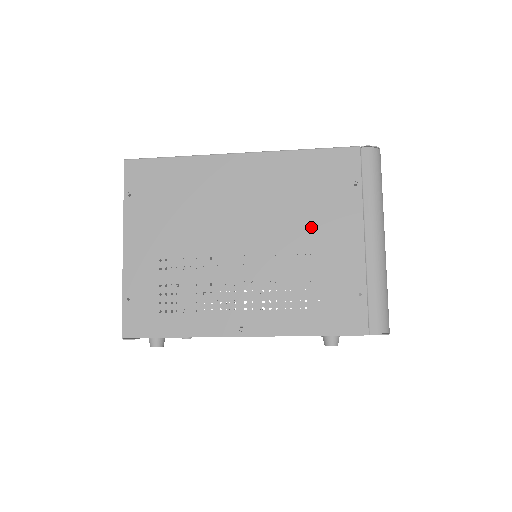
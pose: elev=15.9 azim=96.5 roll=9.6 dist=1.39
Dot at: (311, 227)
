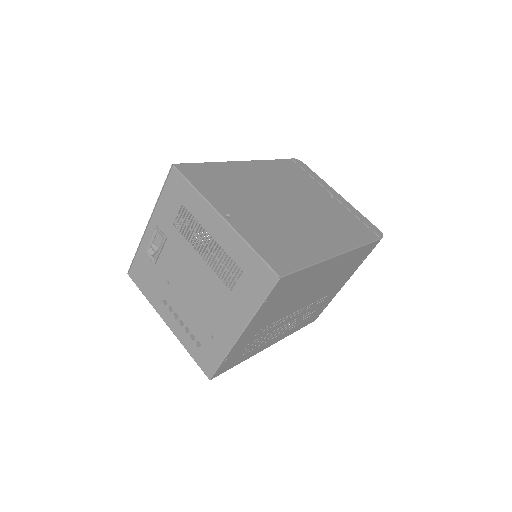
Dot at: (333, 285)
